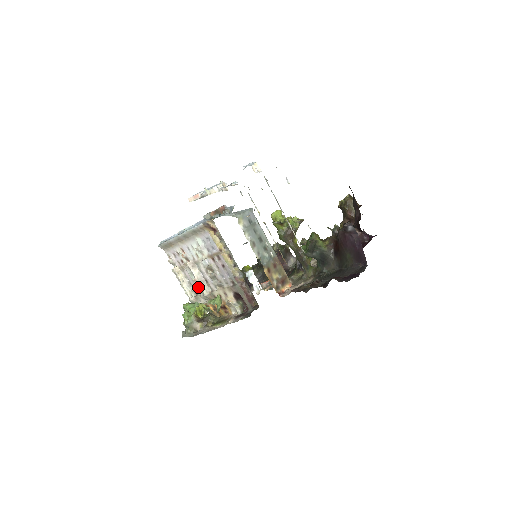
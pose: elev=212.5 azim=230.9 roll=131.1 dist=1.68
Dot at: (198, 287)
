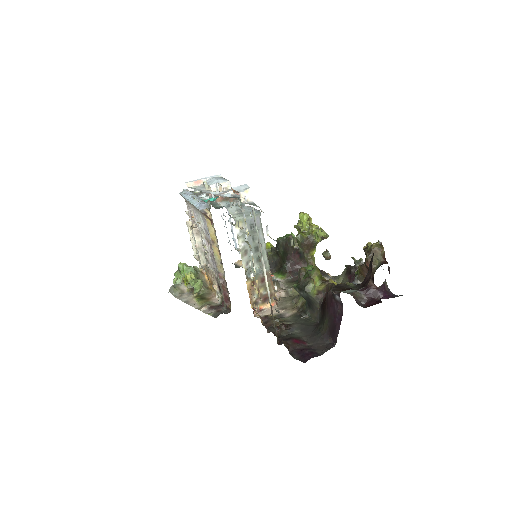
Dot at: (198, 253)
